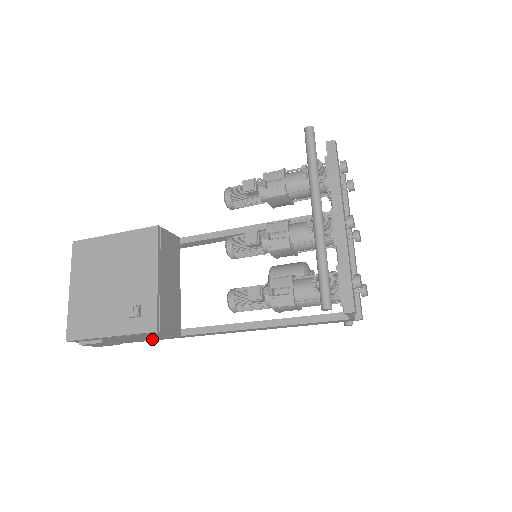
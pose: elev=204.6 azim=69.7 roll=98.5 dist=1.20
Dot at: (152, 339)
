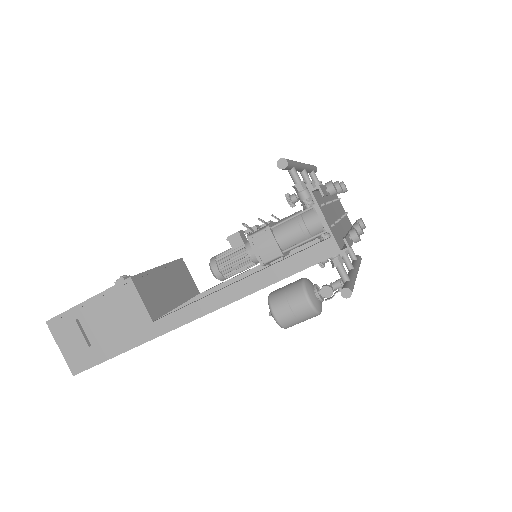
Dot at: (124, 341)
